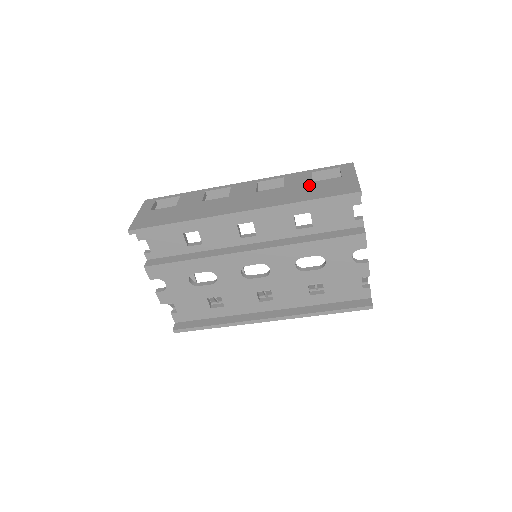
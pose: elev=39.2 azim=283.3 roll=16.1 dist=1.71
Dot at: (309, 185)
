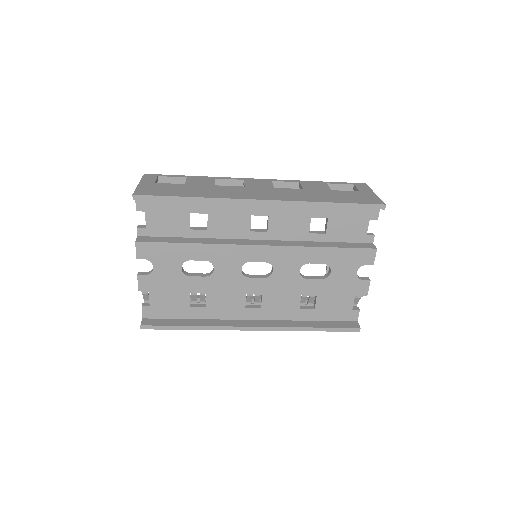
Dot at: (330, 192)
